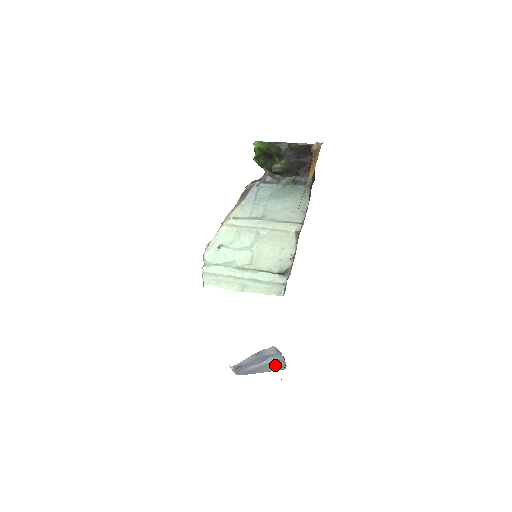
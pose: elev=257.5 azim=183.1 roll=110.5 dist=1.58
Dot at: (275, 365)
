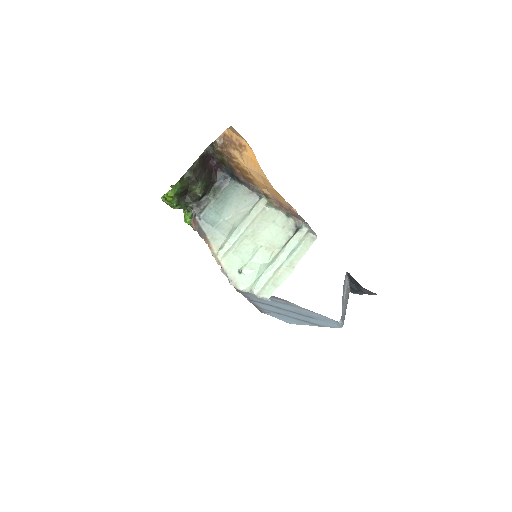
Dot at: (347, 294)
